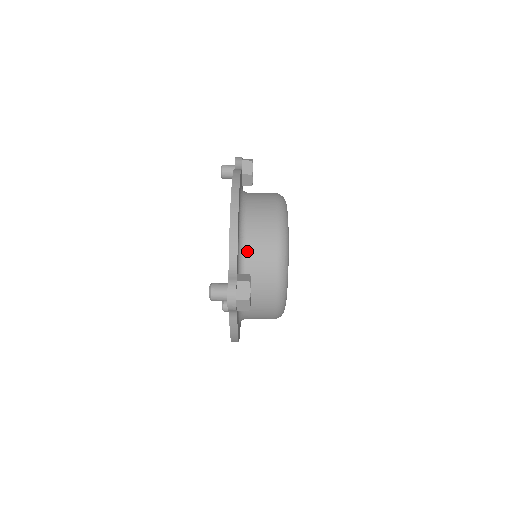
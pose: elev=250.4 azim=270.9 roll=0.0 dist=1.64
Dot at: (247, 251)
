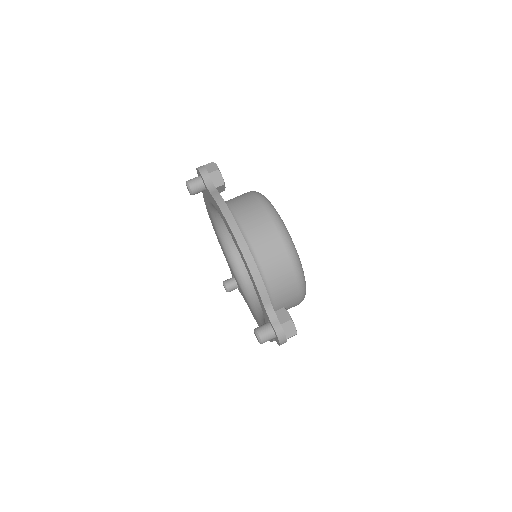
Dot at: occluded
